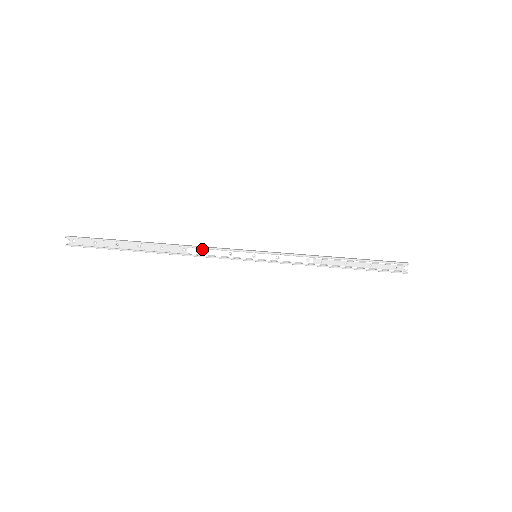
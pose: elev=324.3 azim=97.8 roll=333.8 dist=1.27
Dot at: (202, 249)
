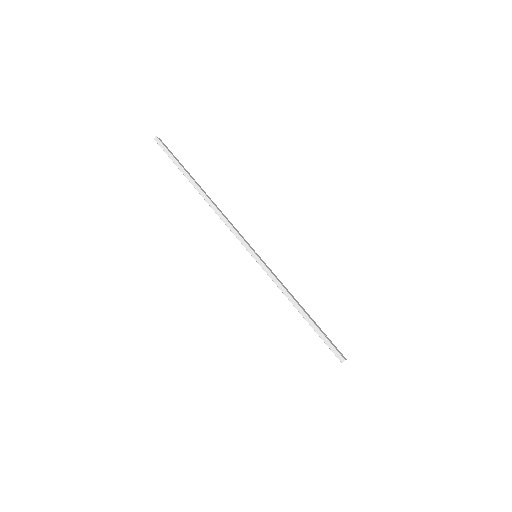
Dot at: (226, 220)
